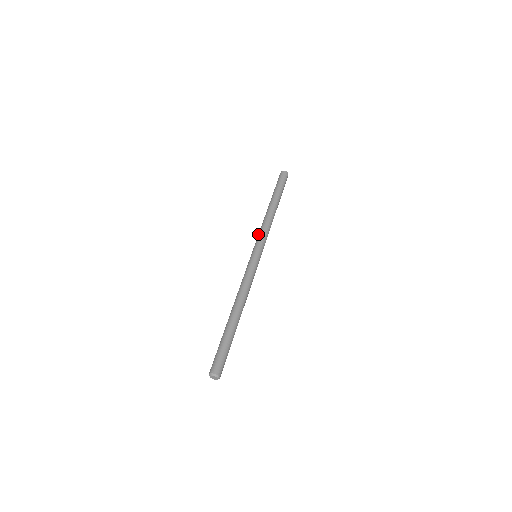
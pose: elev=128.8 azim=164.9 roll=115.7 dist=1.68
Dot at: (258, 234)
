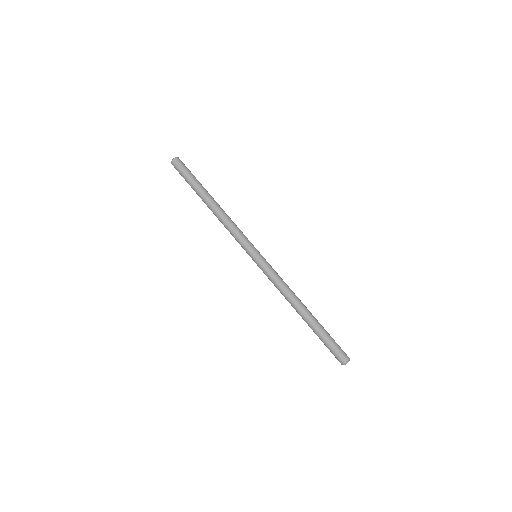
Dot at: occluded
